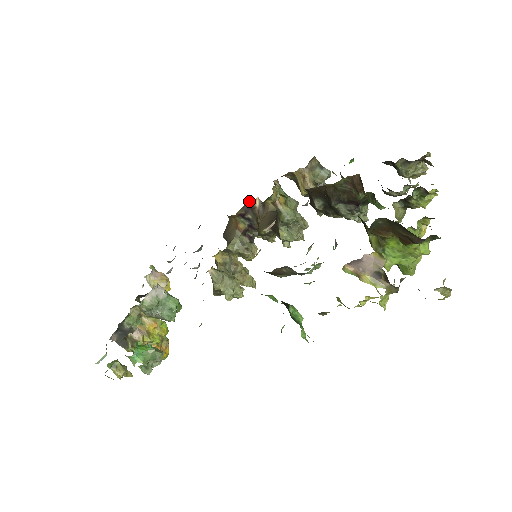
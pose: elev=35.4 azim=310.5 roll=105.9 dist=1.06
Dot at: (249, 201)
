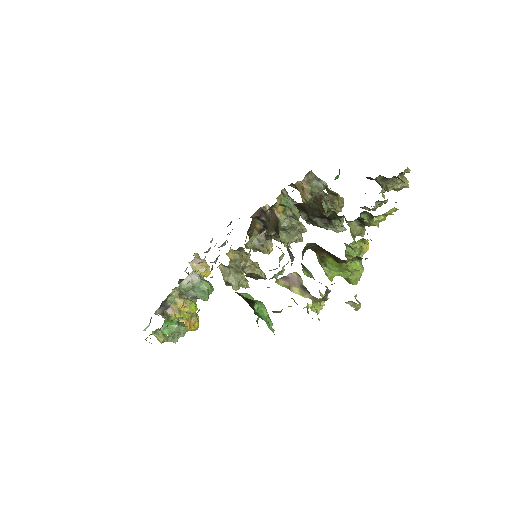
Dot at: (261, 207)
